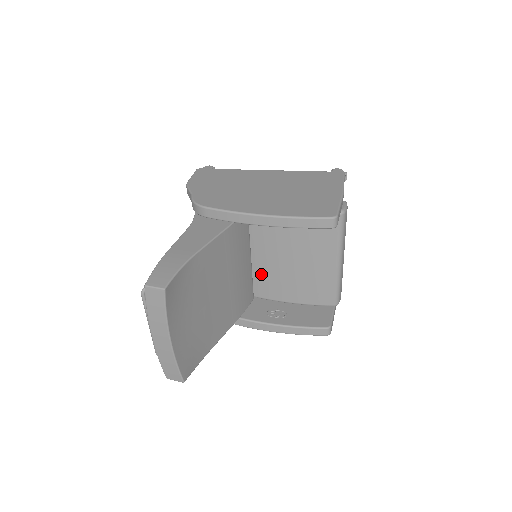
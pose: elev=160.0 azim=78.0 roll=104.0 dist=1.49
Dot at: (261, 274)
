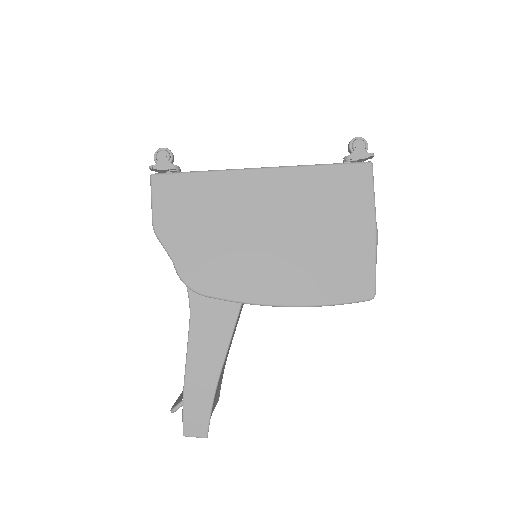
Dot at: occluded
